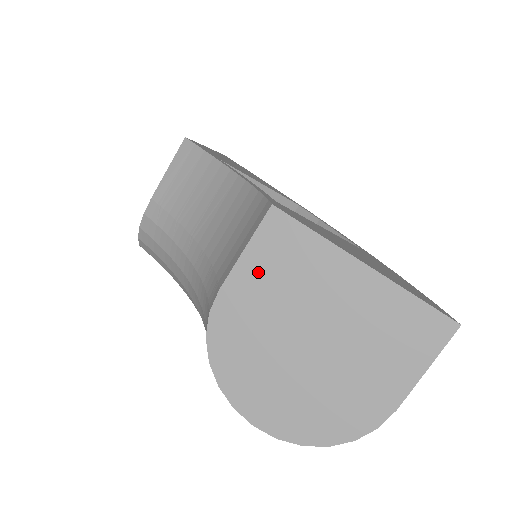
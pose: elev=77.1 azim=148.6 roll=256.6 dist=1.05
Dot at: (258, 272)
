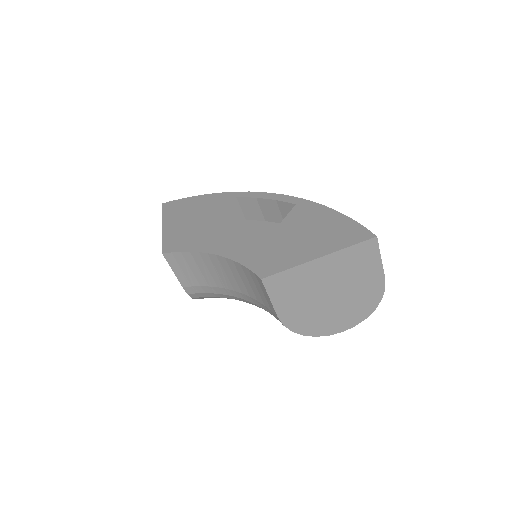
Dot at: (284, 299)
